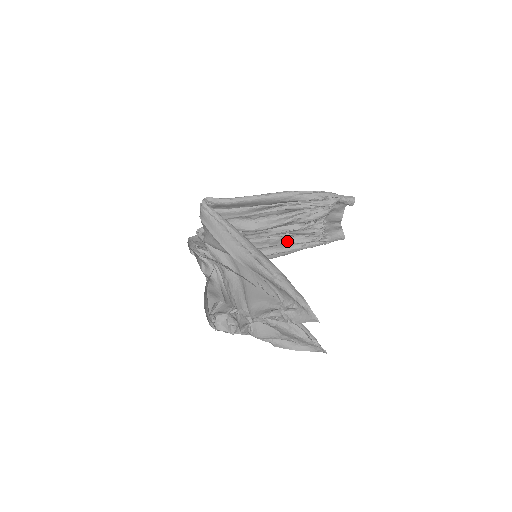
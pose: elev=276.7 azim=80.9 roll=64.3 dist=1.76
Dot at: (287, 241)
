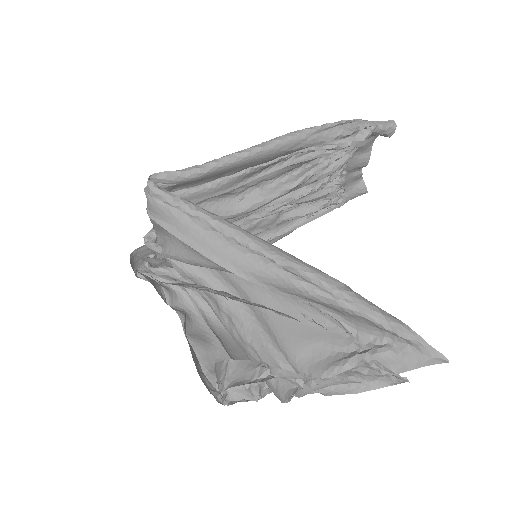
Dot at: (286, 217)
